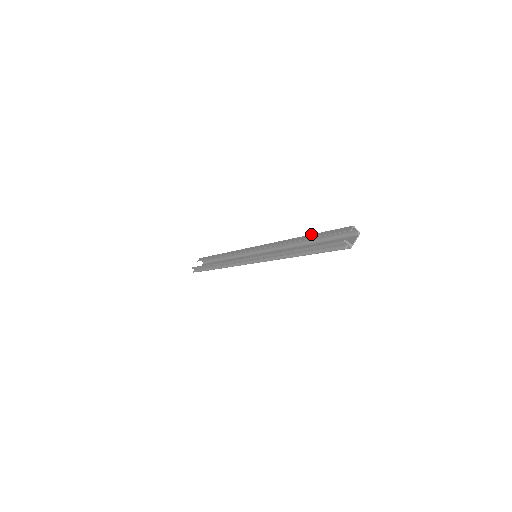
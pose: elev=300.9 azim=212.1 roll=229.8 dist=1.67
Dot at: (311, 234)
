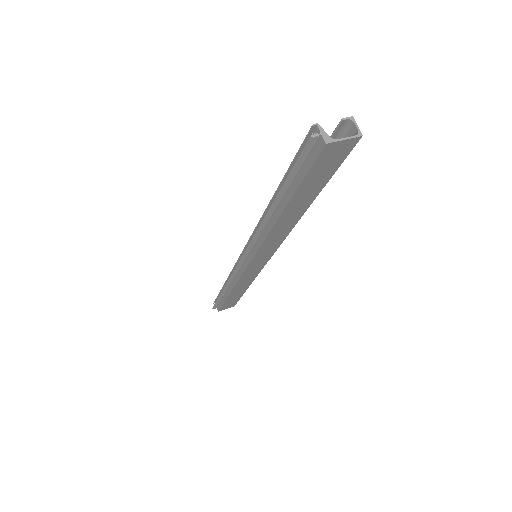
Dot at: occluded
